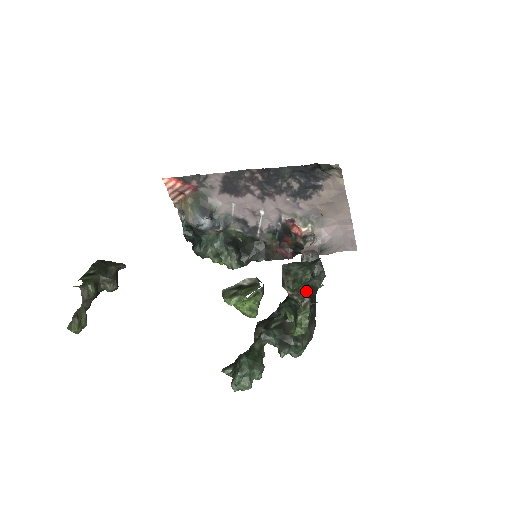
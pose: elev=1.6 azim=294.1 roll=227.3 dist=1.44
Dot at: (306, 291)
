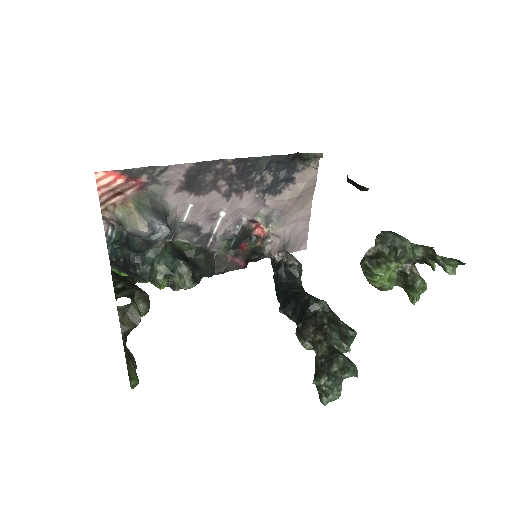
Dot at: (301, 290)
